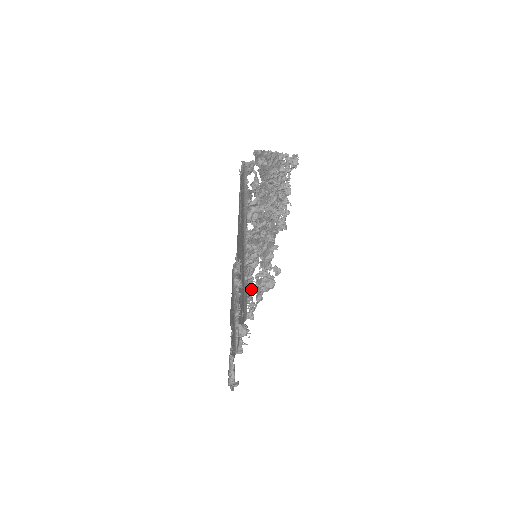
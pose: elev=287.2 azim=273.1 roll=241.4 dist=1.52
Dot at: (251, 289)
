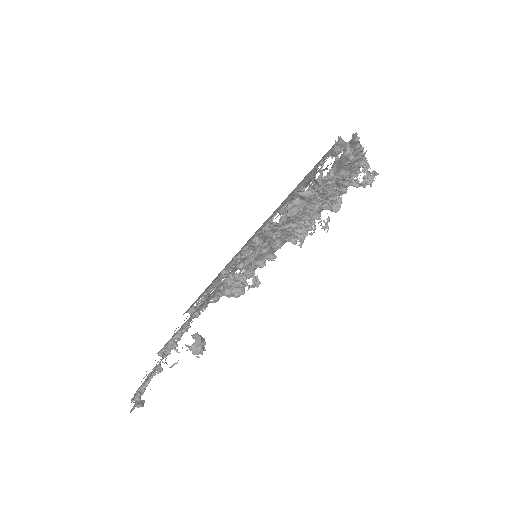
Dot at: occluded
